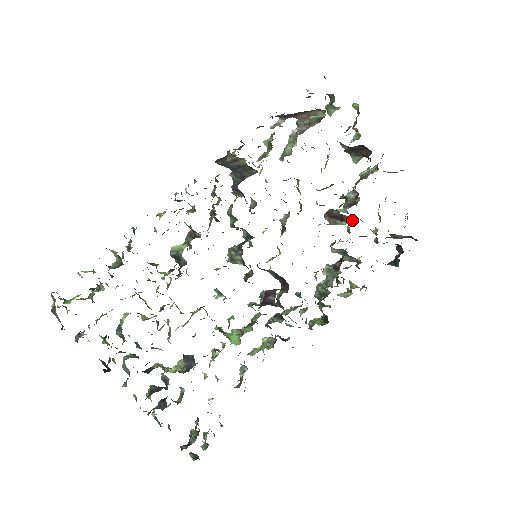
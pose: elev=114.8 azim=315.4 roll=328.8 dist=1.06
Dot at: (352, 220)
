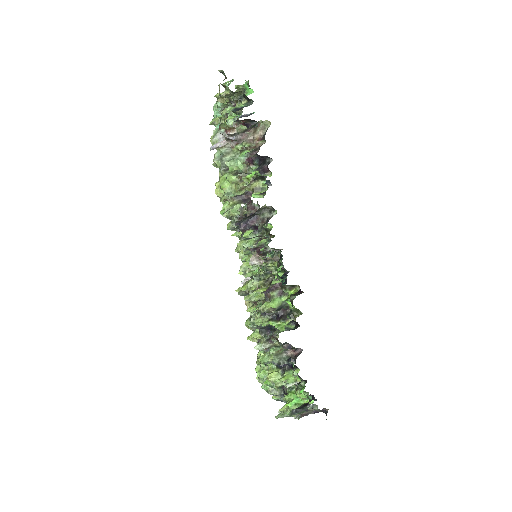
Dot at: occluded
